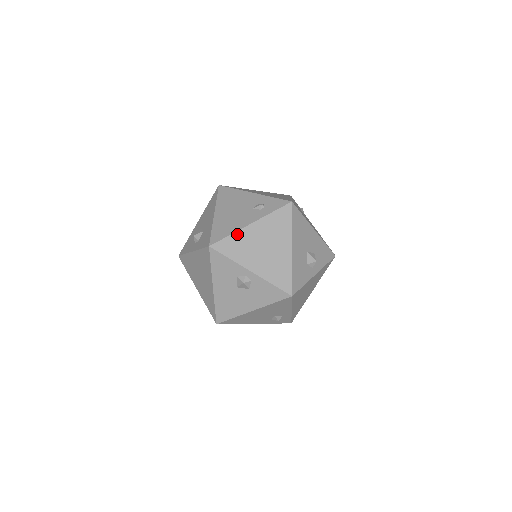
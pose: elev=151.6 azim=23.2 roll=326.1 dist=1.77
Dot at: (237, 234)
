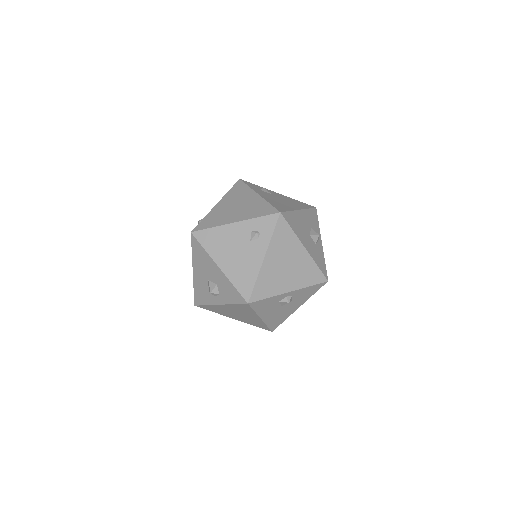
Dot at: (260, 275)
